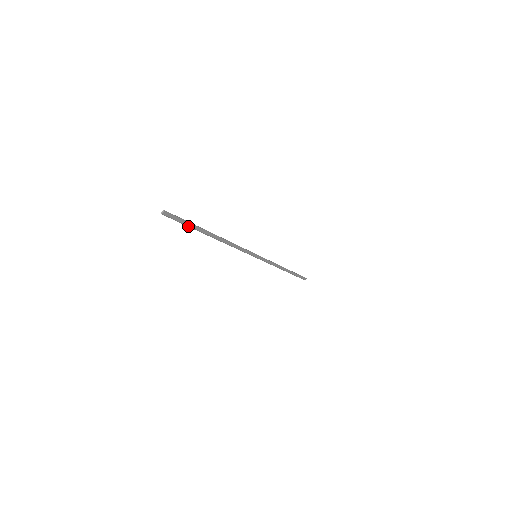
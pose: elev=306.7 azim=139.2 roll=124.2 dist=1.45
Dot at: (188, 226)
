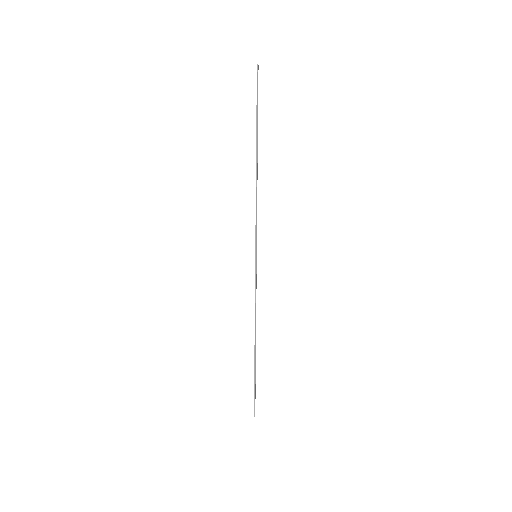
Dot at: (257, 109)
